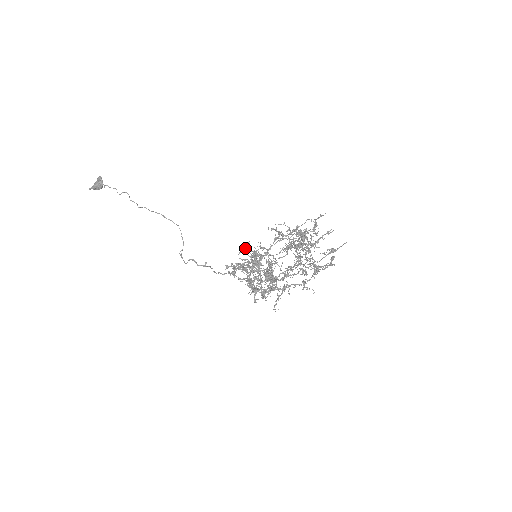
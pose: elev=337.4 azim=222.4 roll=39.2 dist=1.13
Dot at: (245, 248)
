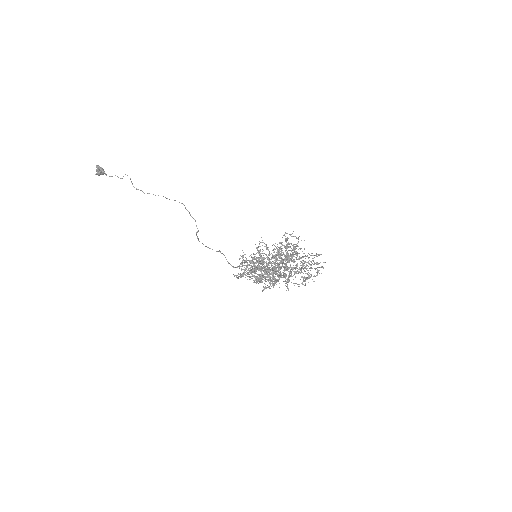
Dot at: occluded
